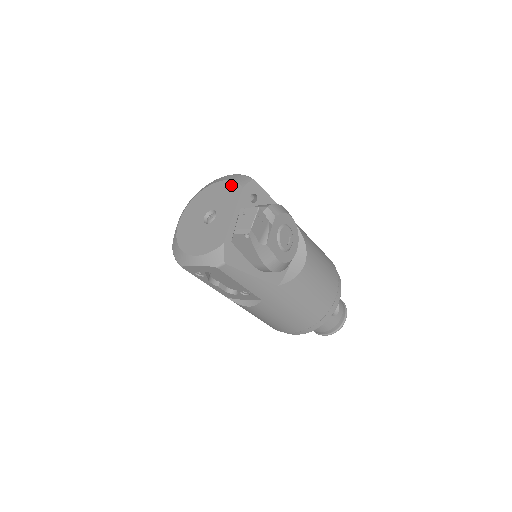
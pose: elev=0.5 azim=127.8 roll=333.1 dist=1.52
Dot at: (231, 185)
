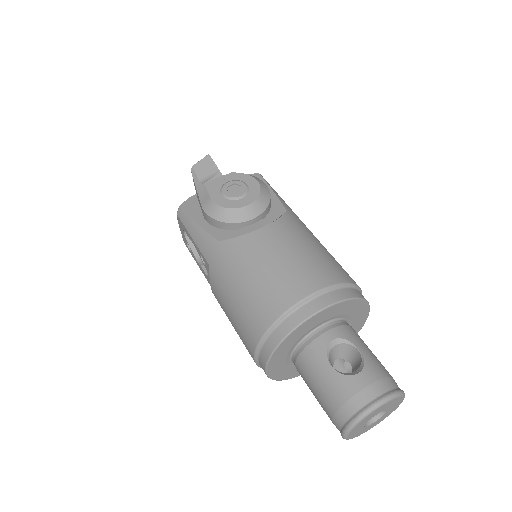
Dot at: occluded
